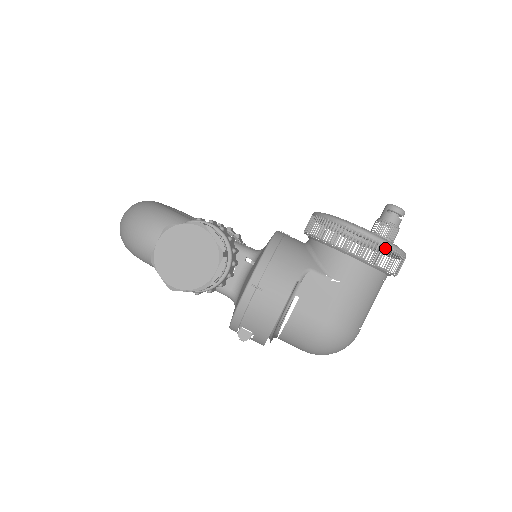
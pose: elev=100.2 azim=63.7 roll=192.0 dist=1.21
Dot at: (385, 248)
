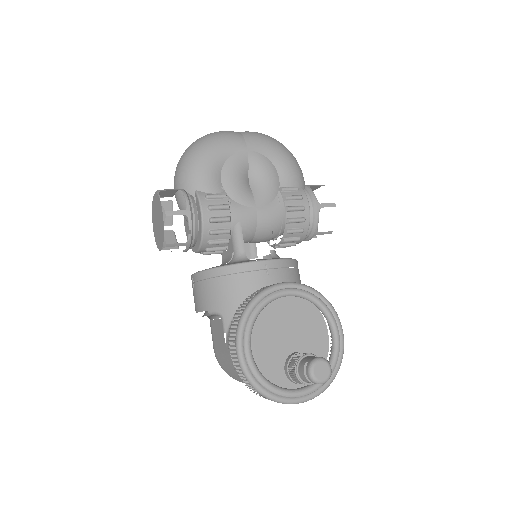
Dot at: (248, 377)
